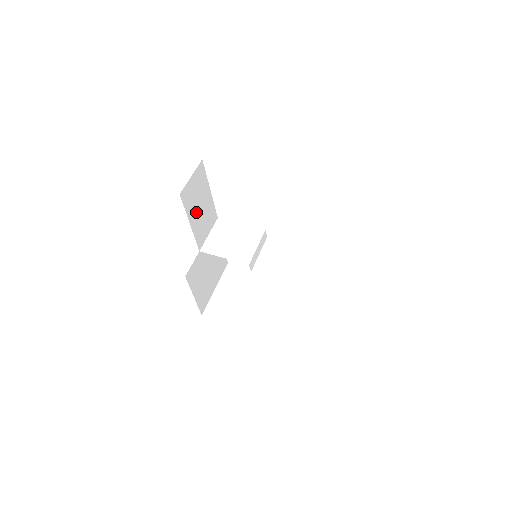
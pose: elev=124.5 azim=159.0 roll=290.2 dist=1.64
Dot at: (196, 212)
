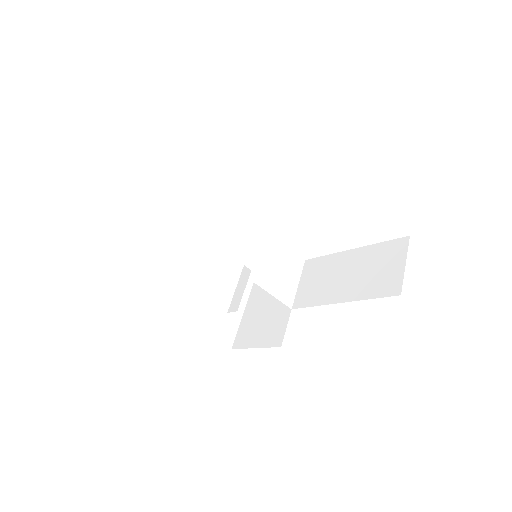
Dot at: occluded
